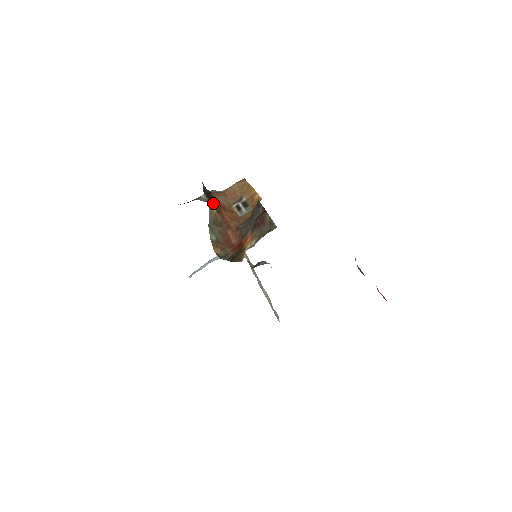
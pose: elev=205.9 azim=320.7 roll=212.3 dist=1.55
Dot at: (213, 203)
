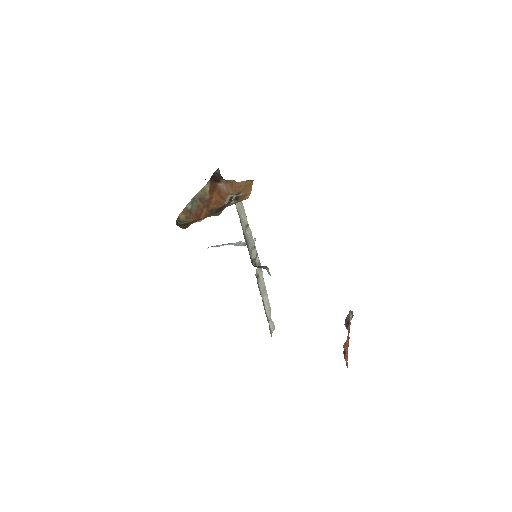
Dot at: (212, 184)
